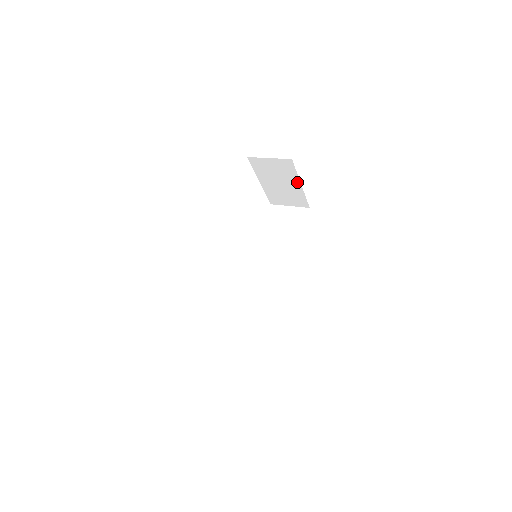
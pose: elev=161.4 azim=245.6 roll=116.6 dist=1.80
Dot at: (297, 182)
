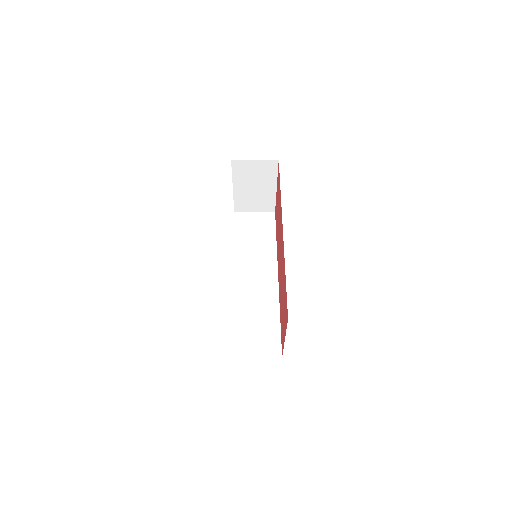
Dot at: (273, 184)
